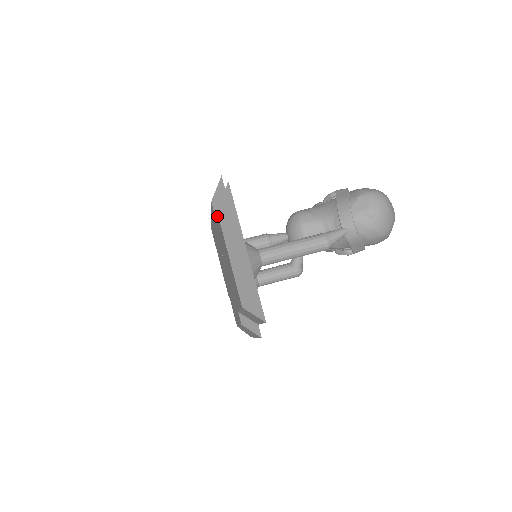
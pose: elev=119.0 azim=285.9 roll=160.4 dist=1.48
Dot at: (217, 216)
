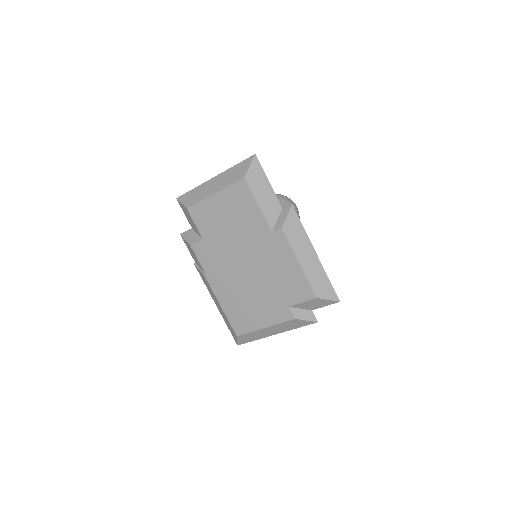
Dot at: (192, 216)
